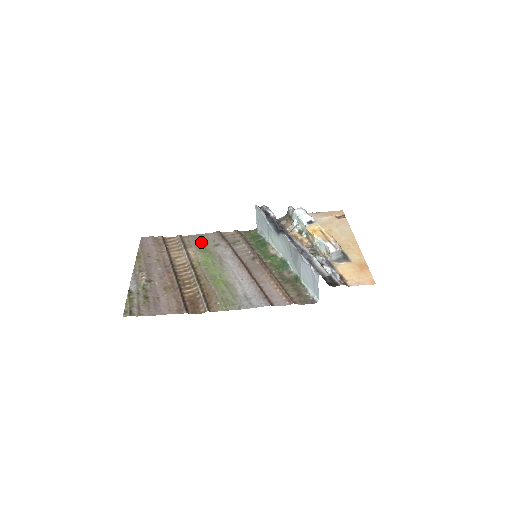
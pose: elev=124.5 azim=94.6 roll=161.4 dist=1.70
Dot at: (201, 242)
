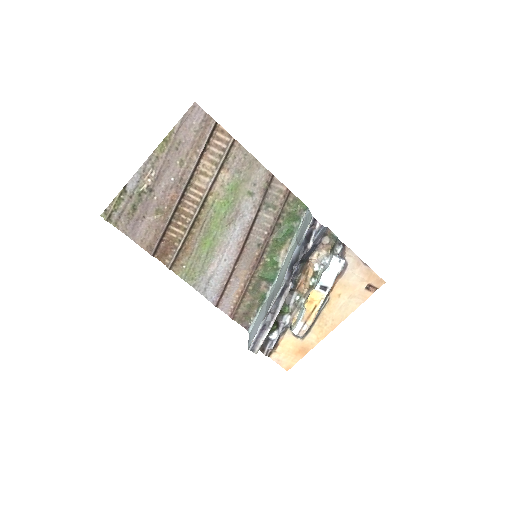
Dot at: (243, 172)
